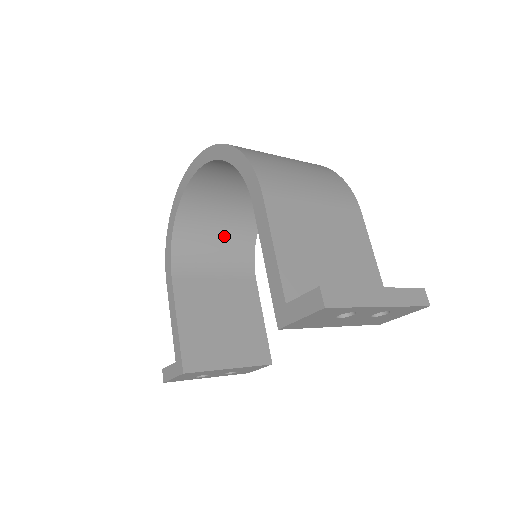
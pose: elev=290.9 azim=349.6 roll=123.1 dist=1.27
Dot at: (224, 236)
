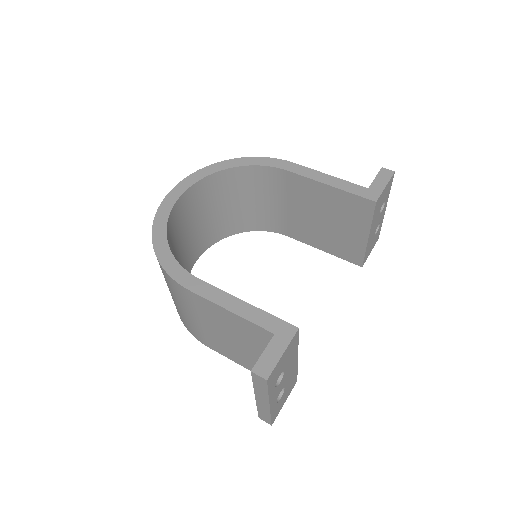
Dot at: occluded
